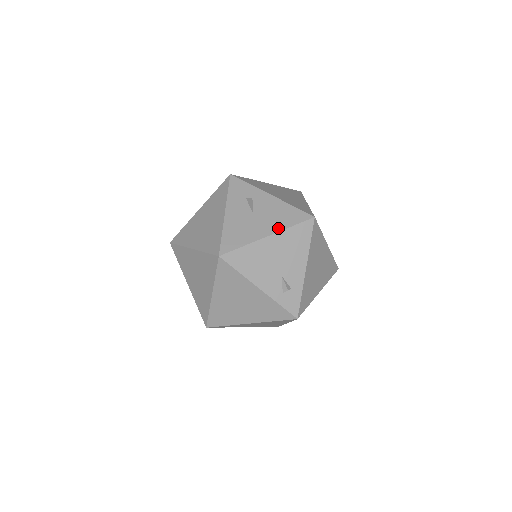
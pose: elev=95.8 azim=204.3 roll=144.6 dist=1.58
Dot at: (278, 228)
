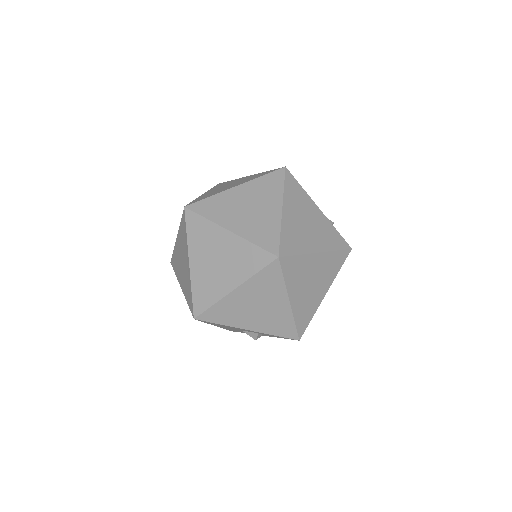
Dot at: occluded
